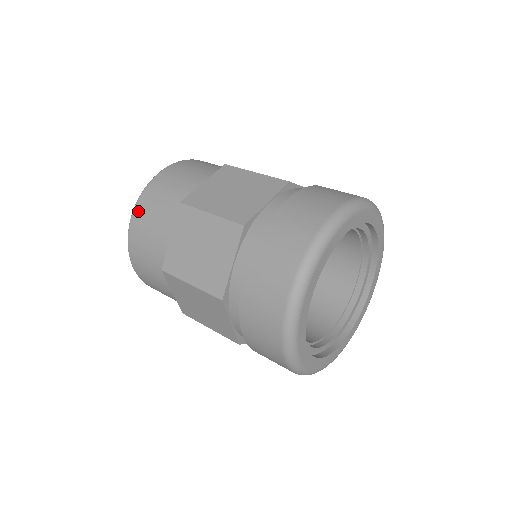
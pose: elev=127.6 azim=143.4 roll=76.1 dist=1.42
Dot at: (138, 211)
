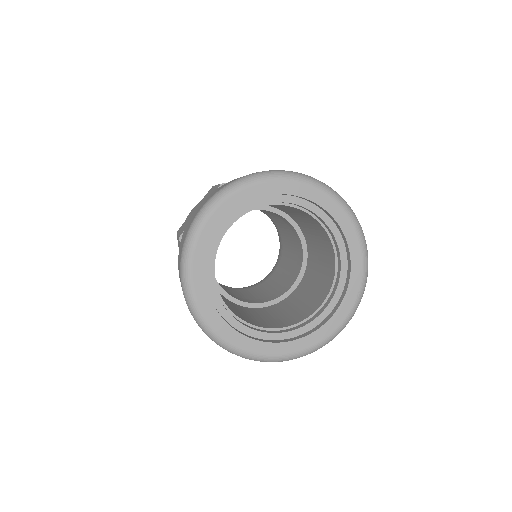
Dot at: occluded
